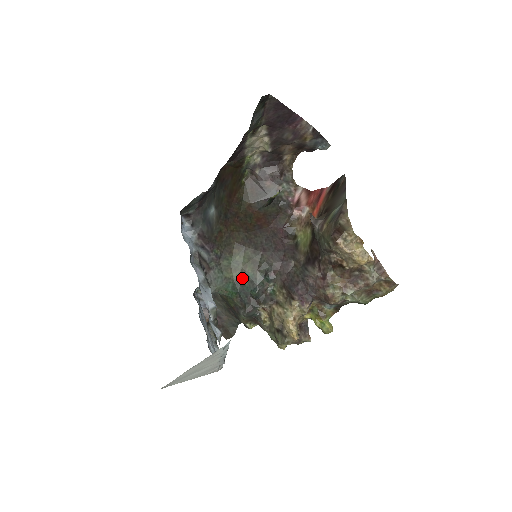
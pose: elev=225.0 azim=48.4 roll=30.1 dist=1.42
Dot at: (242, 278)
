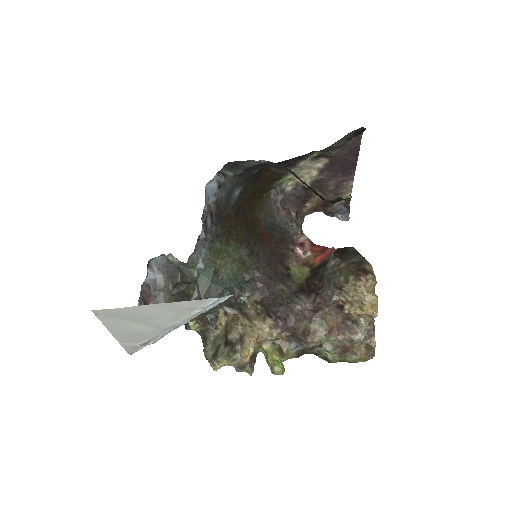
Dot at: (223, 270)
